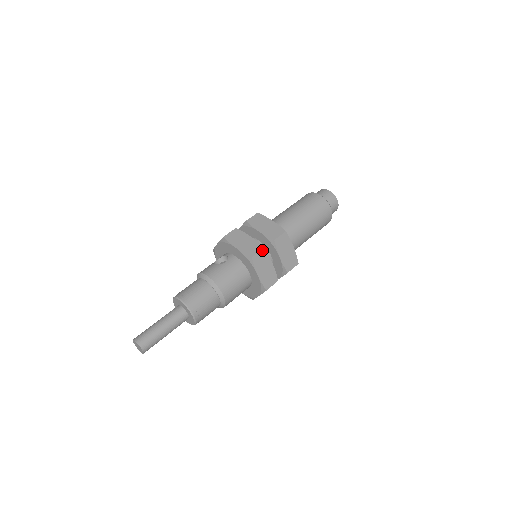
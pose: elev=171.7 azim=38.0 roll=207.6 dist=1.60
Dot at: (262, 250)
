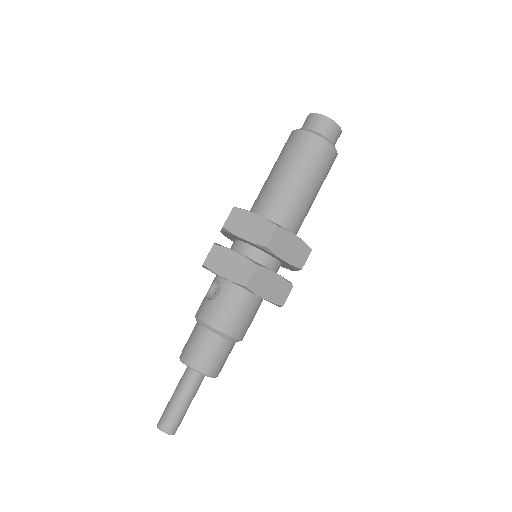
Dot at: (255, 269)
